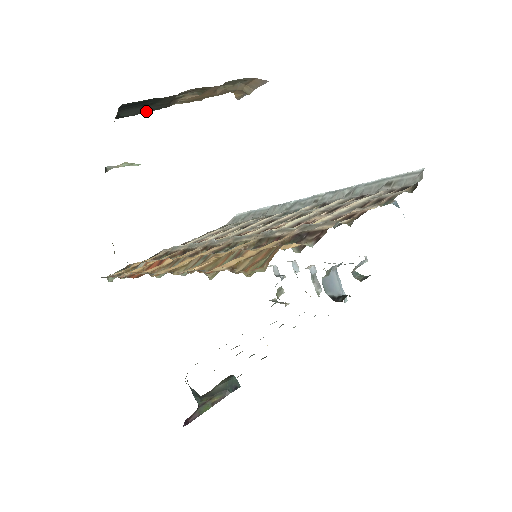
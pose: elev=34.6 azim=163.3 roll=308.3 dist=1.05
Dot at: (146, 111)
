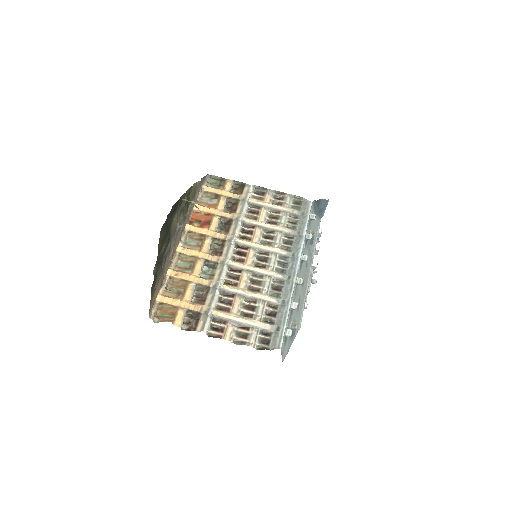
Dot at: occluded
